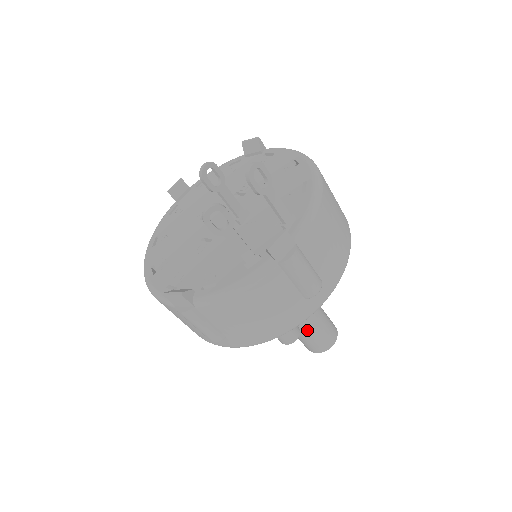
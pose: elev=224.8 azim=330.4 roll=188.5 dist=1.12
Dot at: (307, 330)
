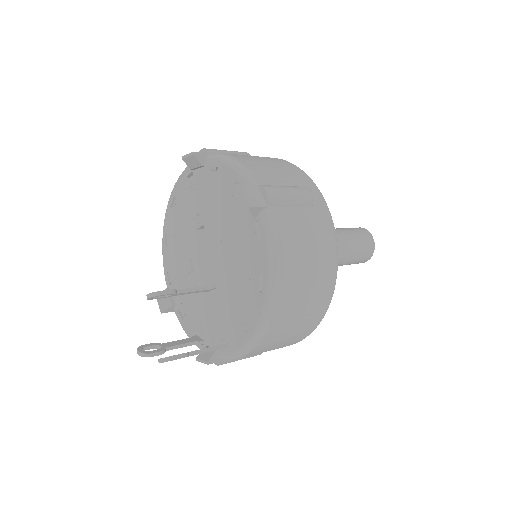
Dot at: occluded
